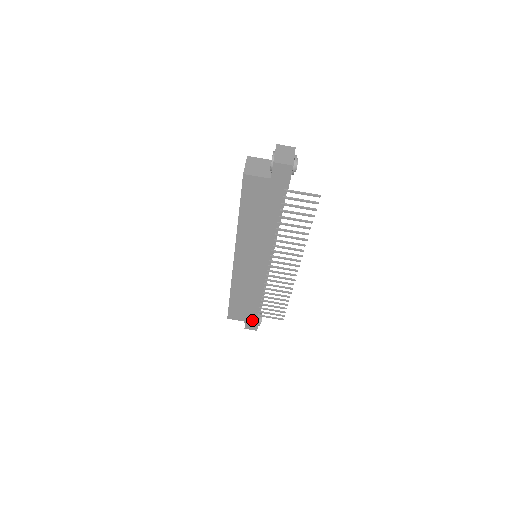
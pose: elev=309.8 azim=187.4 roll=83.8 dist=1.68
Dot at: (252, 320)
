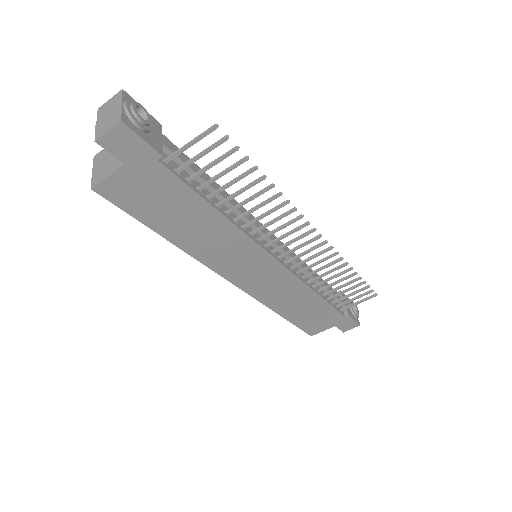
Dot at: (340, 320)
